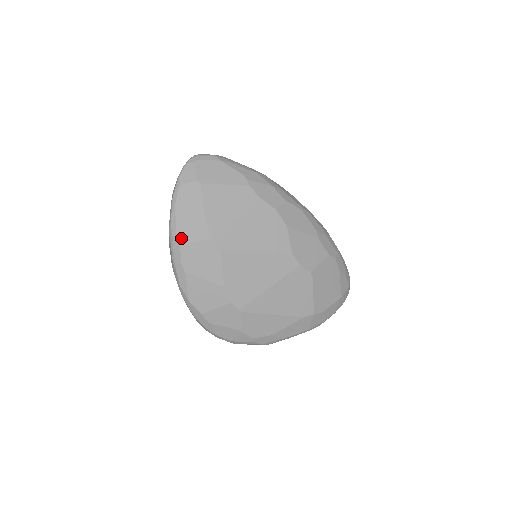
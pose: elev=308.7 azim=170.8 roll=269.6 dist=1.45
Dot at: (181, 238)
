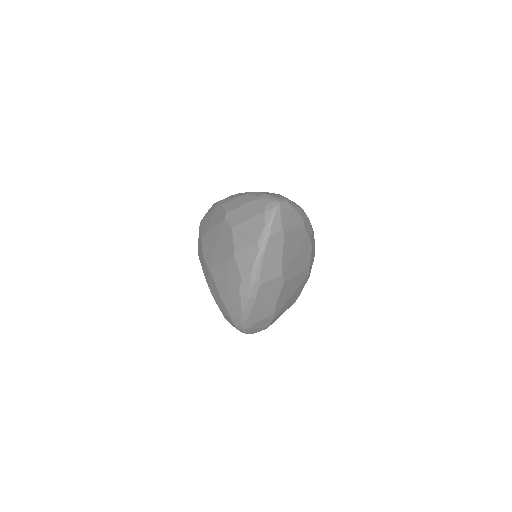
Dot at: (262, 278)
